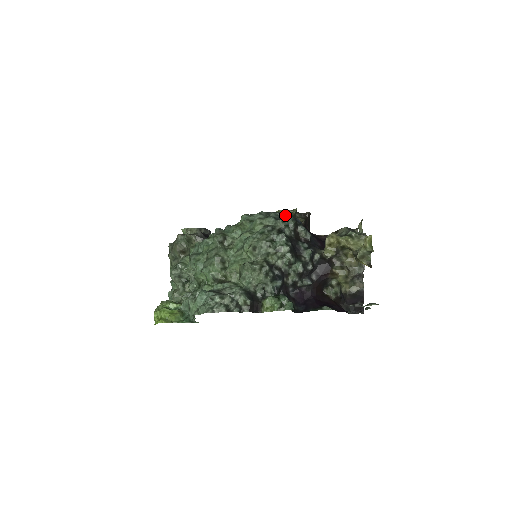
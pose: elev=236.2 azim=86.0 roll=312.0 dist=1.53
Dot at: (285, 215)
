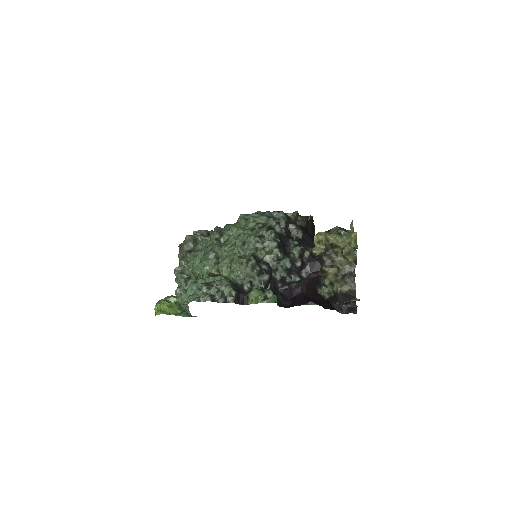
Dot at: (279, 214)
